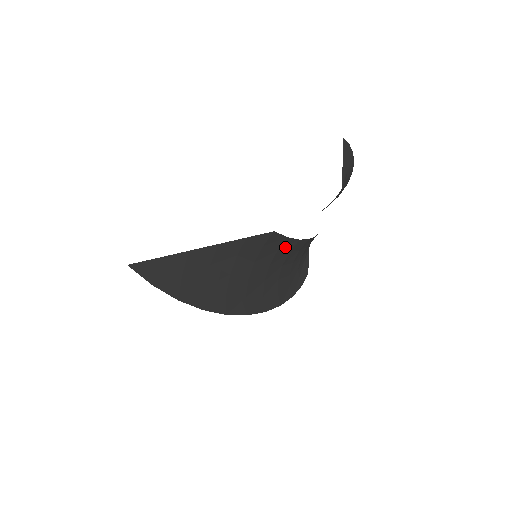
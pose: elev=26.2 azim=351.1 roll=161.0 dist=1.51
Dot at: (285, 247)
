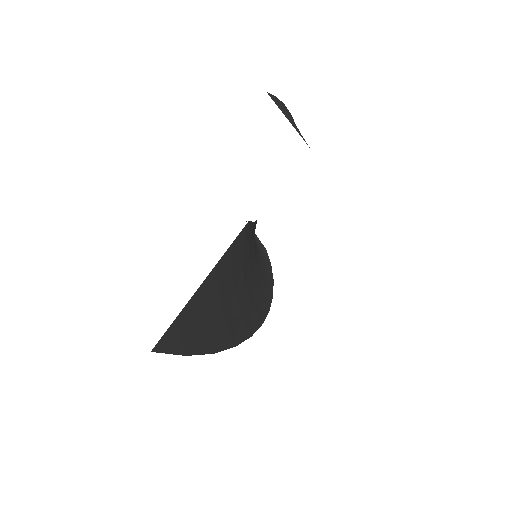
Dot at: (252, 234)
